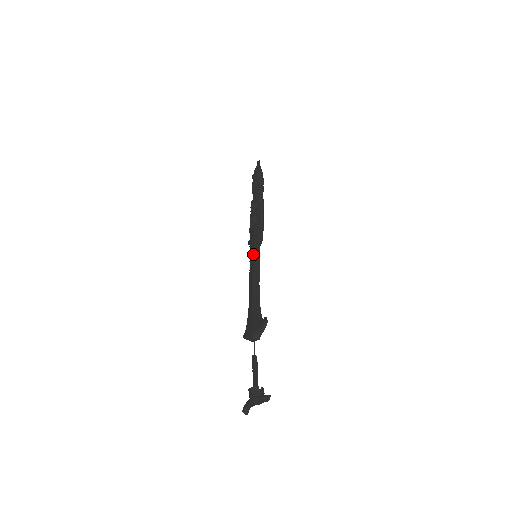
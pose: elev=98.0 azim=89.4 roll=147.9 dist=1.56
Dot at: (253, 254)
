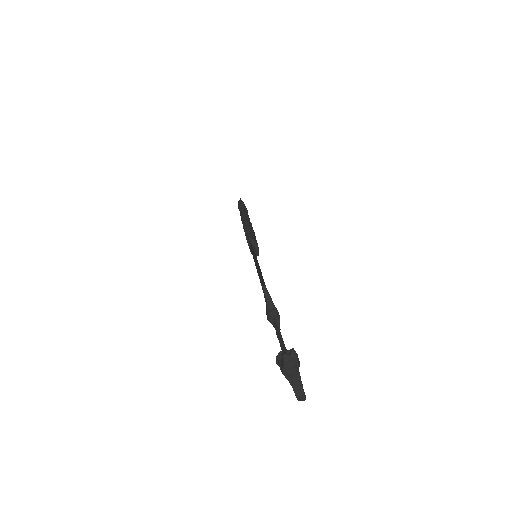
Dot at: occluded
